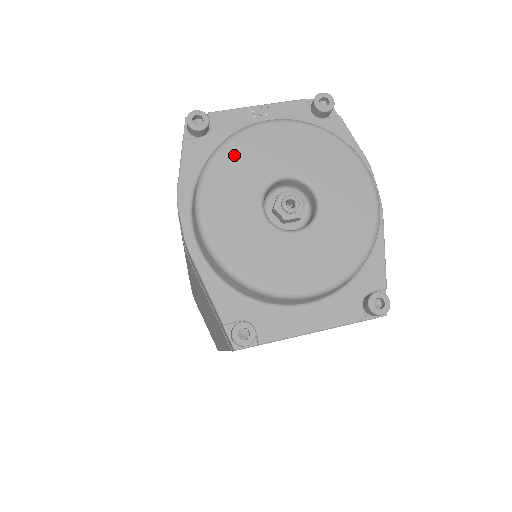
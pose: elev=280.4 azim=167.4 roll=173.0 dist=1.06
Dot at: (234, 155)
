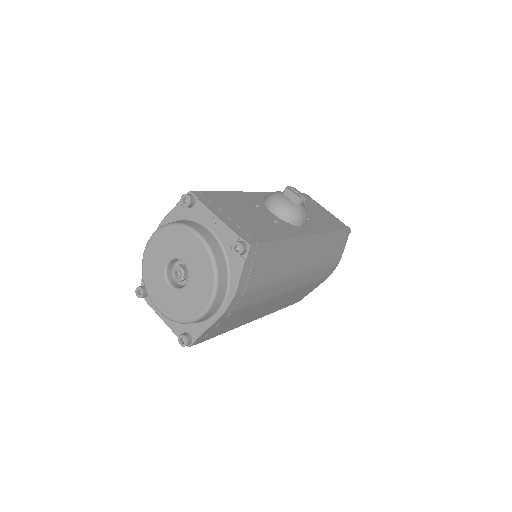
Dot at: (174, 233)
